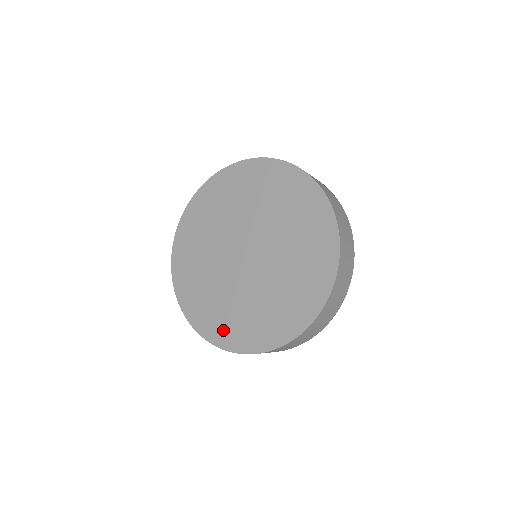
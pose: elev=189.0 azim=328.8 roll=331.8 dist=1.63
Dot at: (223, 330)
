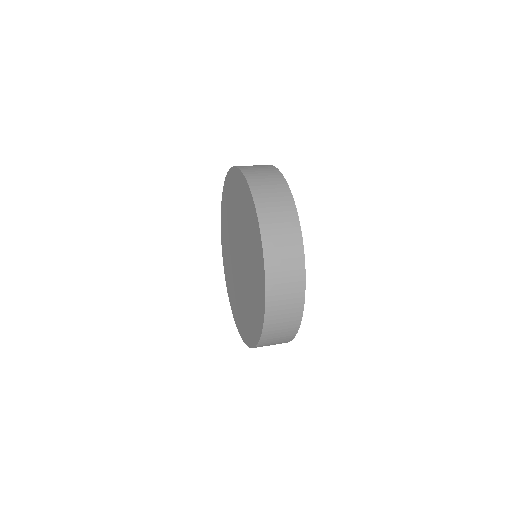
Dot at: (227, 276)
